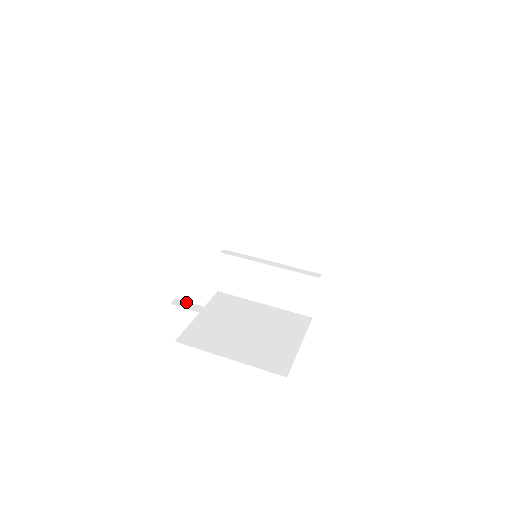
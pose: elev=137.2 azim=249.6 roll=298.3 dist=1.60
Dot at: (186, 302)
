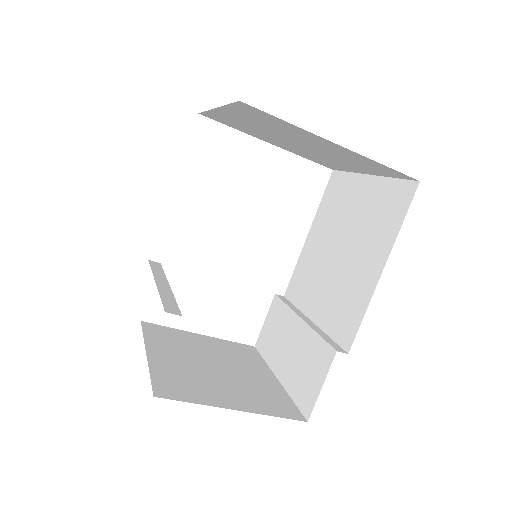
Dot at: (161, 266)
